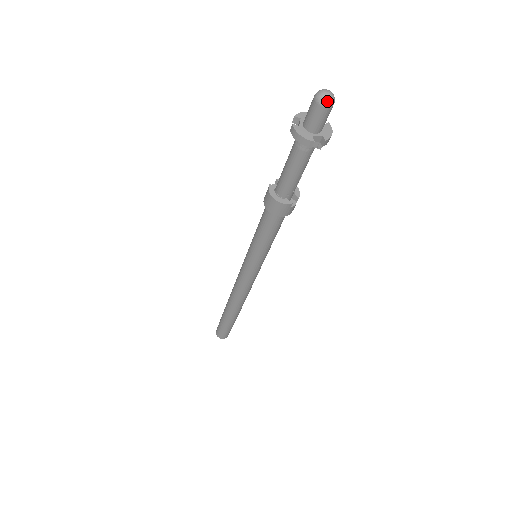
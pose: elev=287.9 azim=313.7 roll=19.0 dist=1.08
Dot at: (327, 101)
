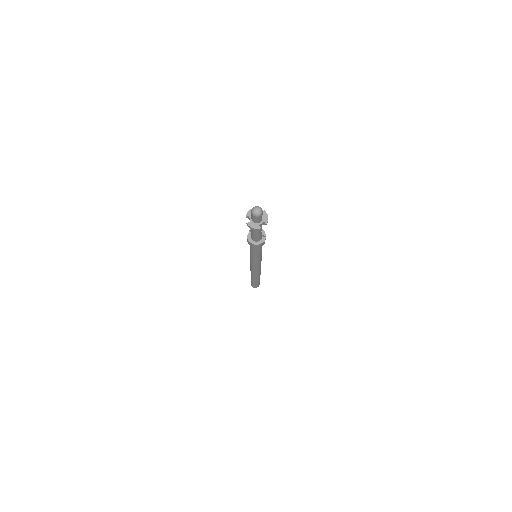
Dot at: (259, 214)
